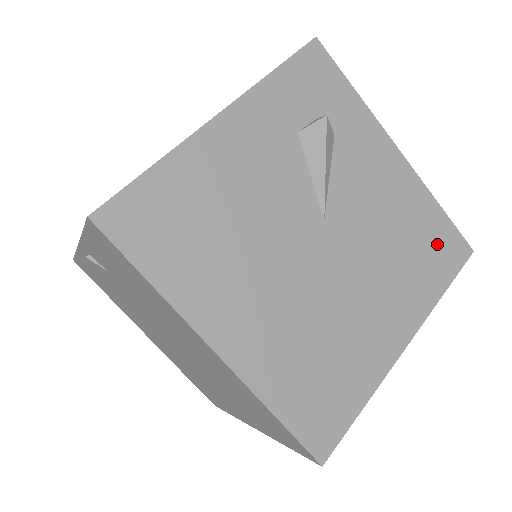
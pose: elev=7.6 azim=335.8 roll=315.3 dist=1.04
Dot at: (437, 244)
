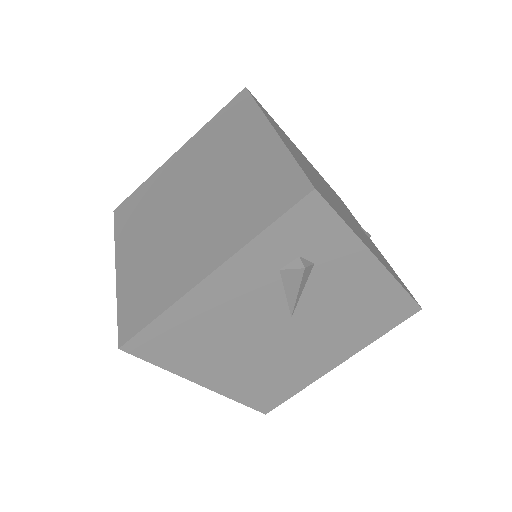
Dot at: (388, 311)
